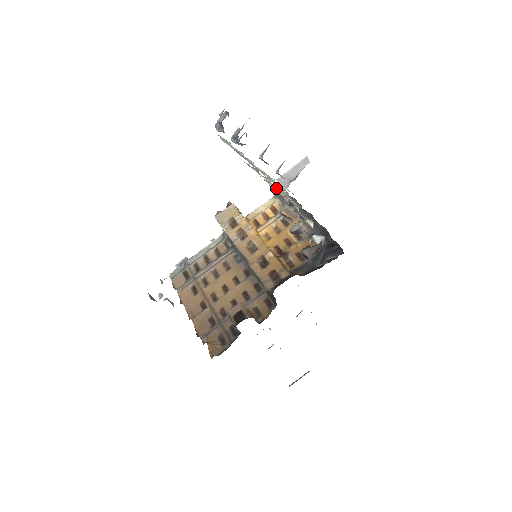
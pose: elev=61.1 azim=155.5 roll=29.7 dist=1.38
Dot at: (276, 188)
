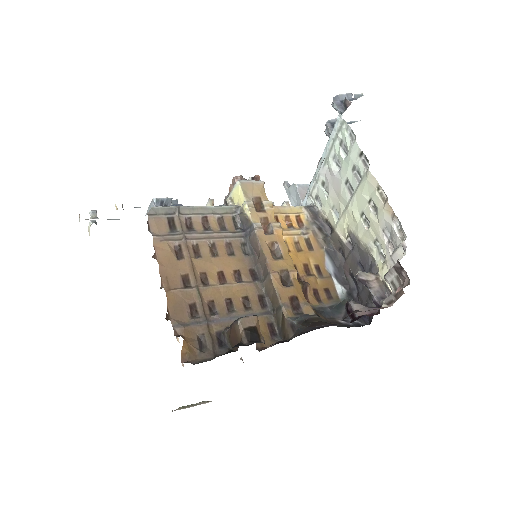
Dot at: (356, 216)
